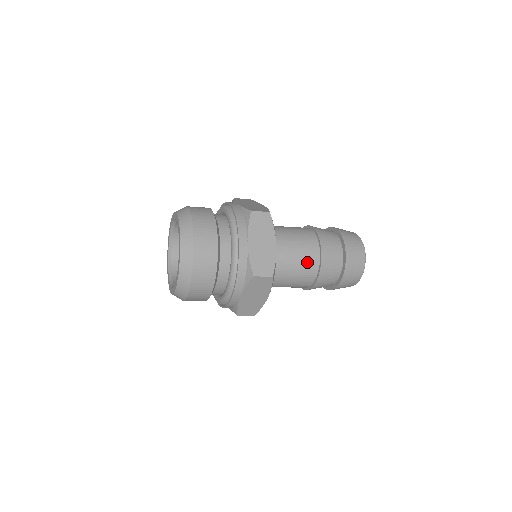
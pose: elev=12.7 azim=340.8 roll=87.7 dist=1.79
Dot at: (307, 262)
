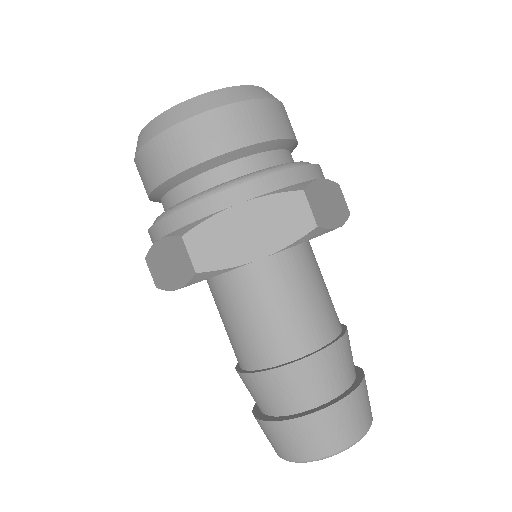
Dot at: (322, 318)
